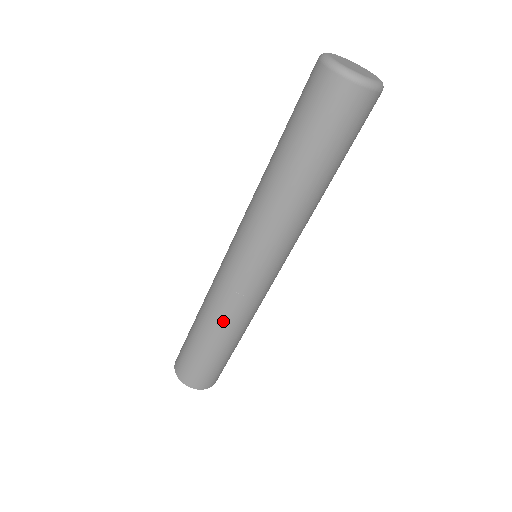
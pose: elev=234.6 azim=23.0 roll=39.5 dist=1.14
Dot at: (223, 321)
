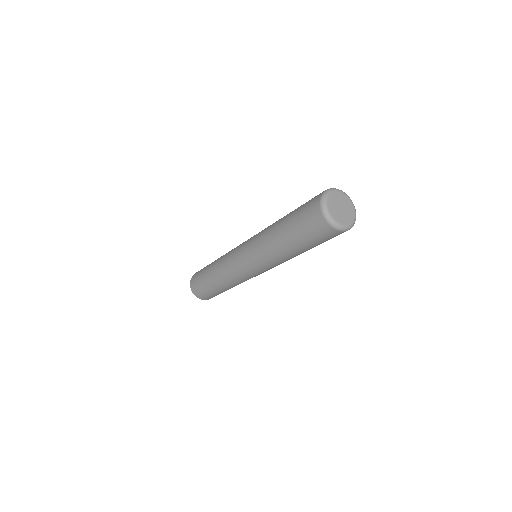
Dot at: (222, 278)
